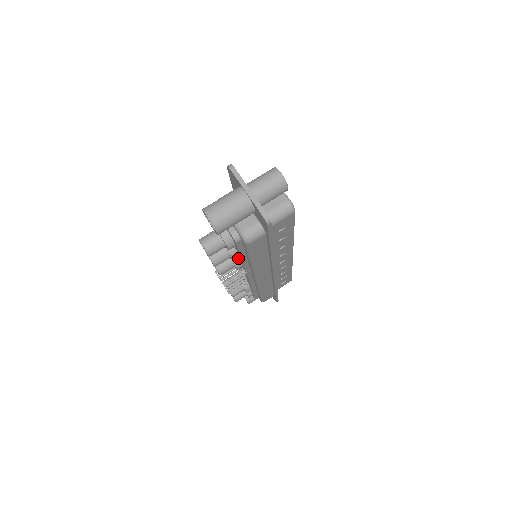
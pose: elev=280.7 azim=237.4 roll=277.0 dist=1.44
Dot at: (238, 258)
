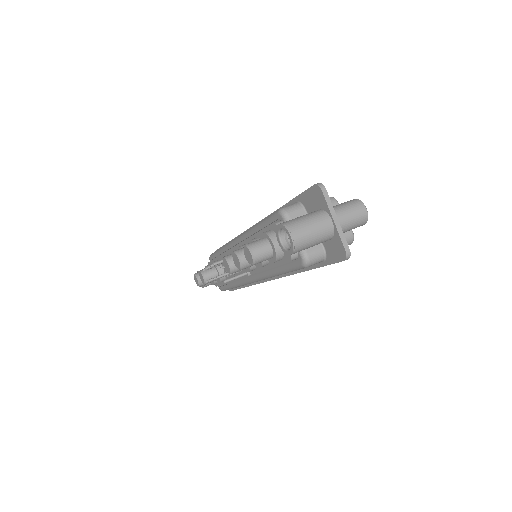
Dot at: occluded
